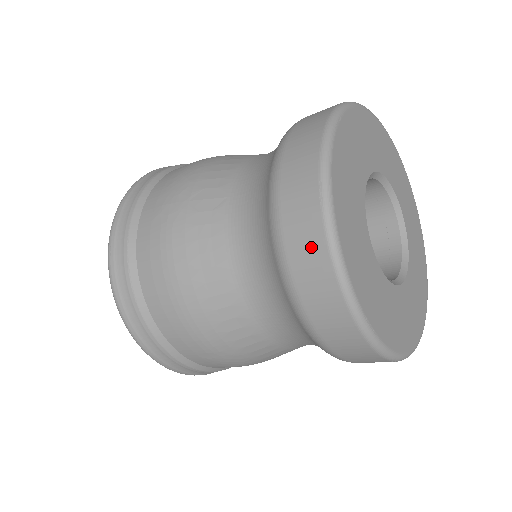
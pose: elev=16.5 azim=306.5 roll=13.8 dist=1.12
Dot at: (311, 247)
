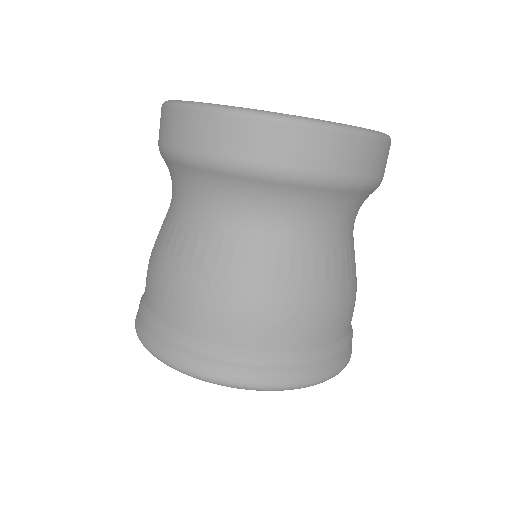
Dot at: occluded
